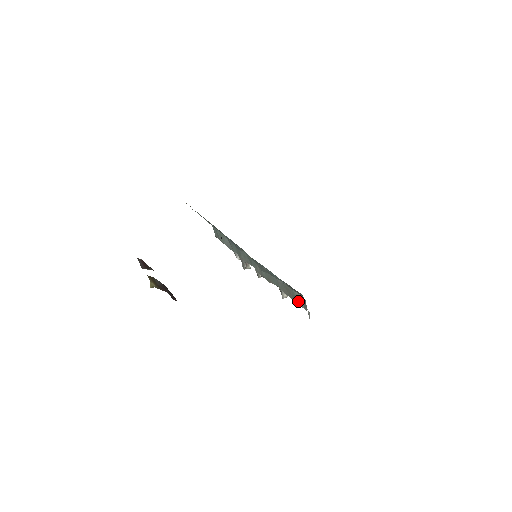
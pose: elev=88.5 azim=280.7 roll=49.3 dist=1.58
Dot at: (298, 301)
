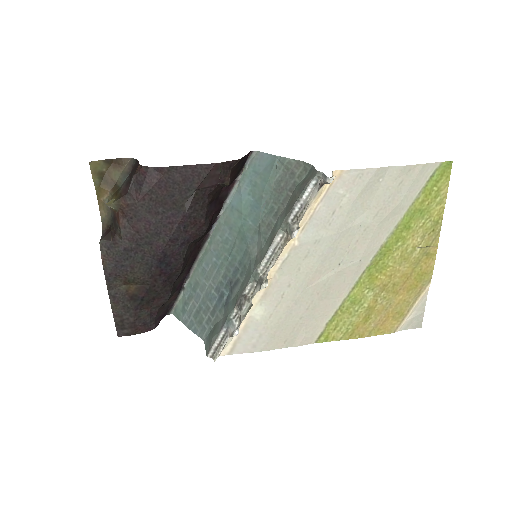
Dot at: (305, 183)
